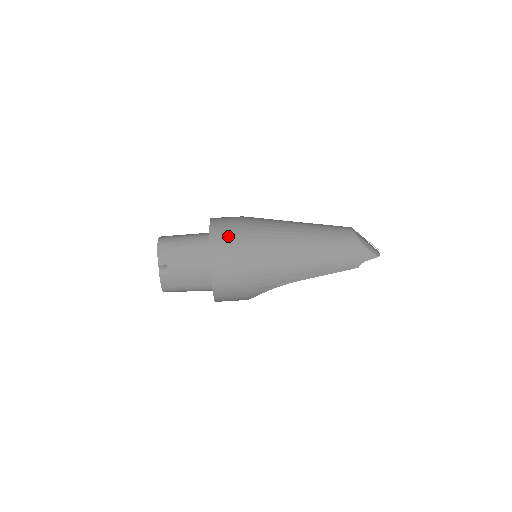
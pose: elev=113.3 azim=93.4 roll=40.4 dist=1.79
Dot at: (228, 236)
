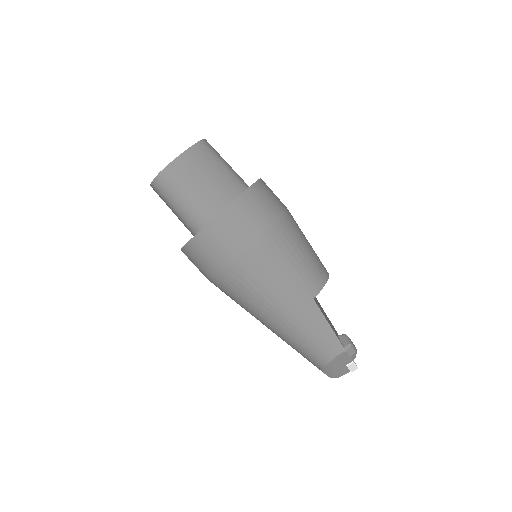
Dot at: (202, 261)
